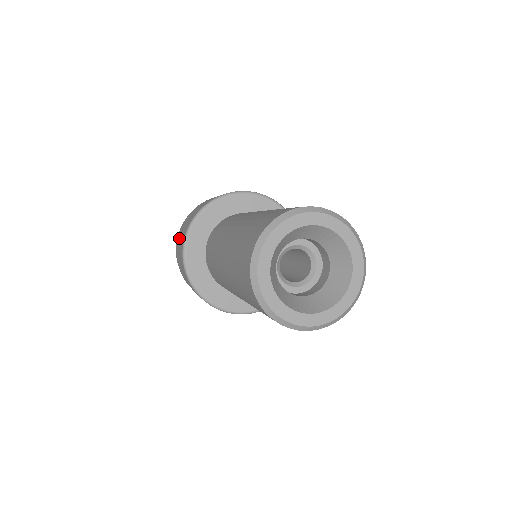
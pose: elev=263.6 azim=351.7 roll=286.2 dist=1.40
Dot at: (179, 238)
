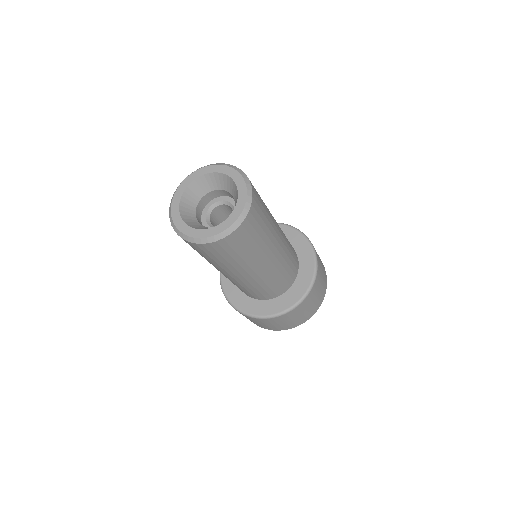
Dot at: occluded
